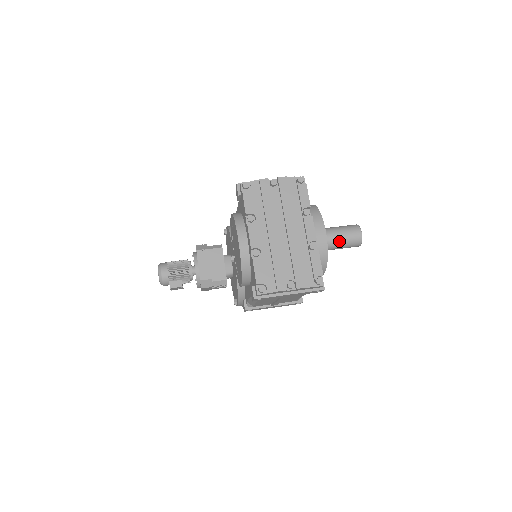
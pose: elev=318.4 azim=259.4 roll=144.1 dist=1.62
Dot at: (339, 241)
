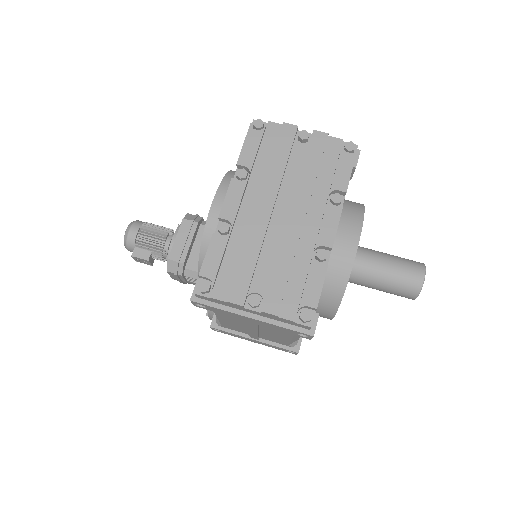
Dot at: (381, 275)
